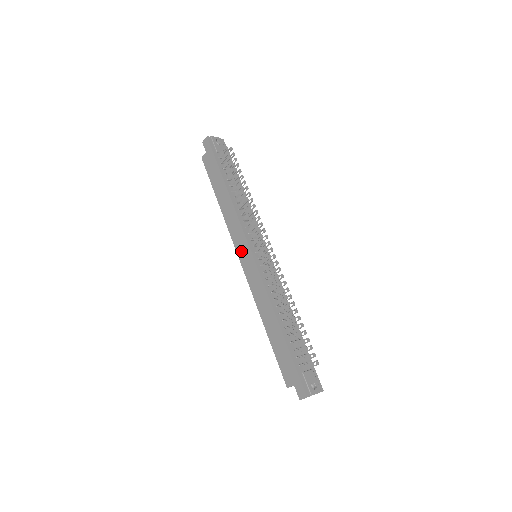
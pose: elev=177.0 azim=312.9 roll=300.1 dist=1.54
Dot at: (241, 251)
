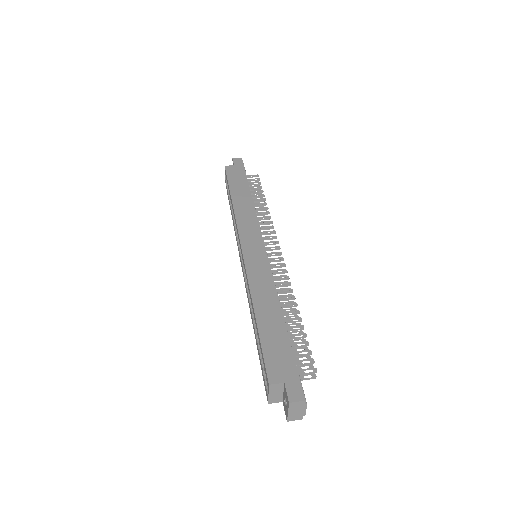
Dot at: (248, 239)
